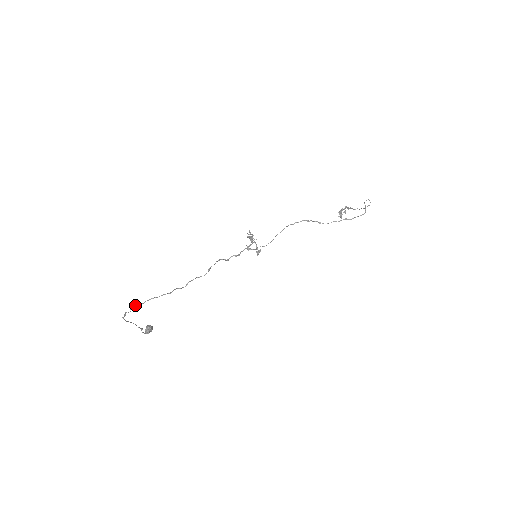
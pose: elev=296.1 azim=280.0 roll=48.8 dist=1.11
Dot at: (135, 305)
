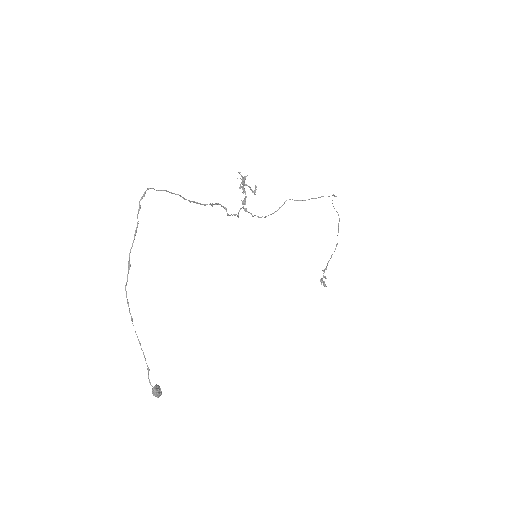
Dot at: occluded
